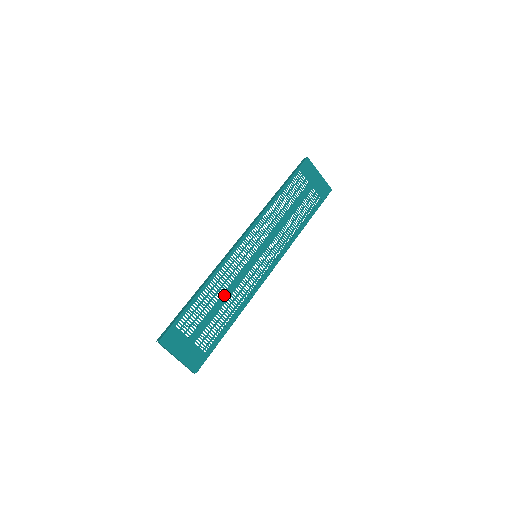
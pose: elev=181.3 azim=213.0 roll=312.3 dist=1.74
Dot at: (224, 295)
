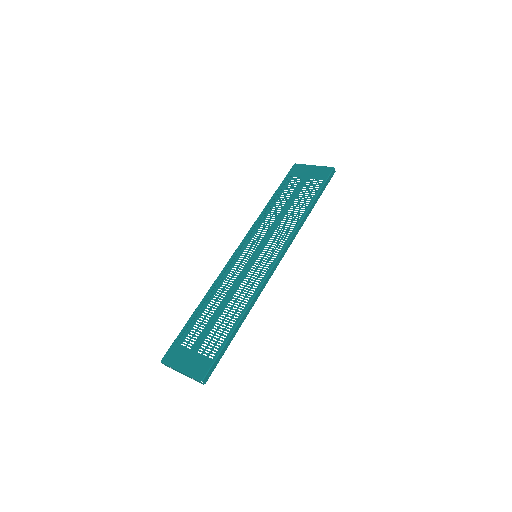
Dot at: (224, 300)
